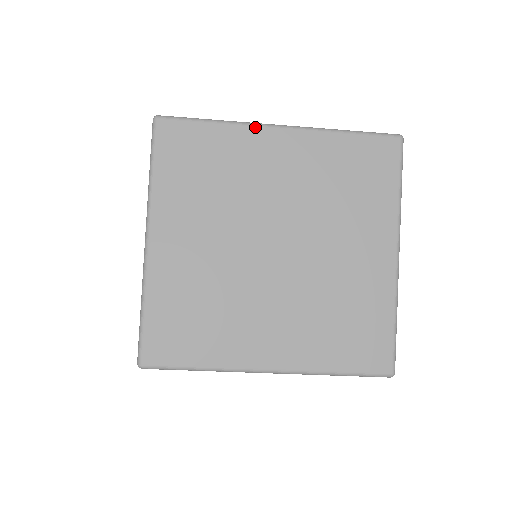
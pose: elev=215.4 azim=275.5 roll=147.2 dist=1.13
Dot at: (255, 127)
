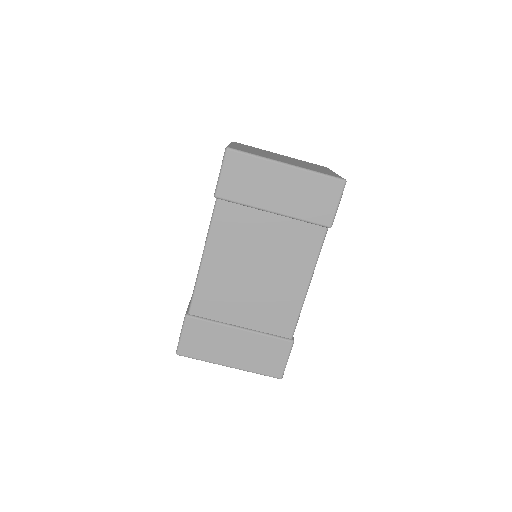
Dot at: occluded
